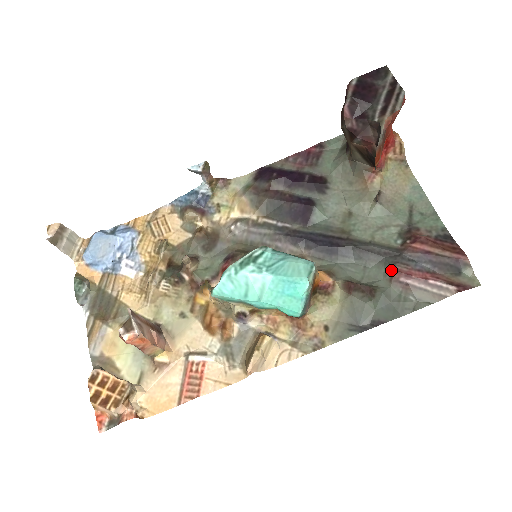
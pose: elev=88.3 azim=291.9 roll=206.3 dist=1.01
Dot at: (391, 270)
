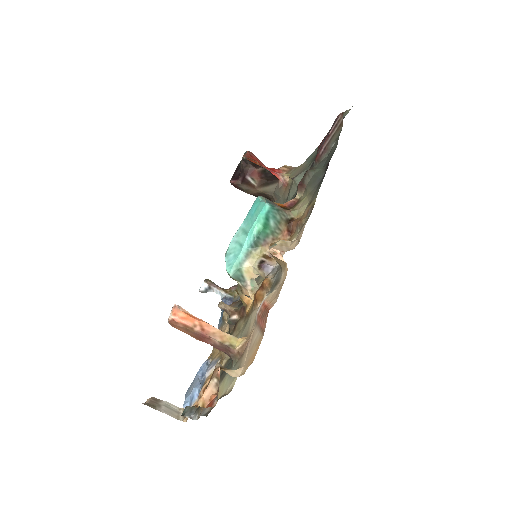
Dot at: (315, 162)
